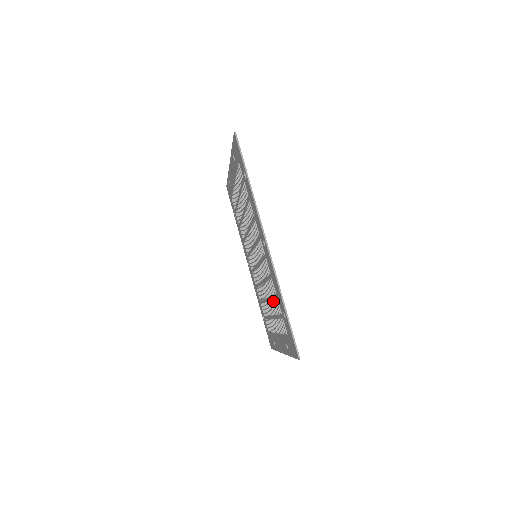
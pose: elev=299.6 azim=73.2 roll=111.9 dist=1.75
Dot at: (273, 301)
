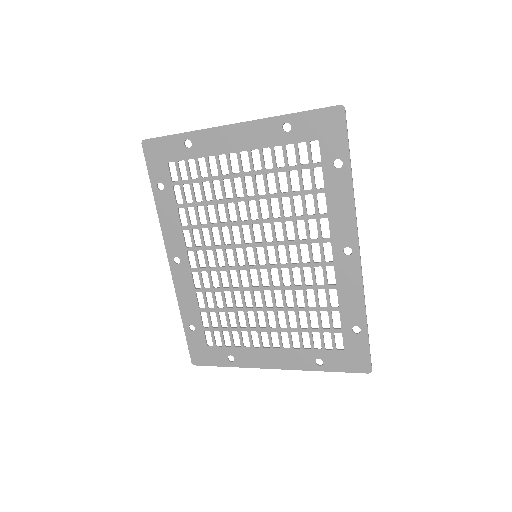
Dot at: (298, 313)
